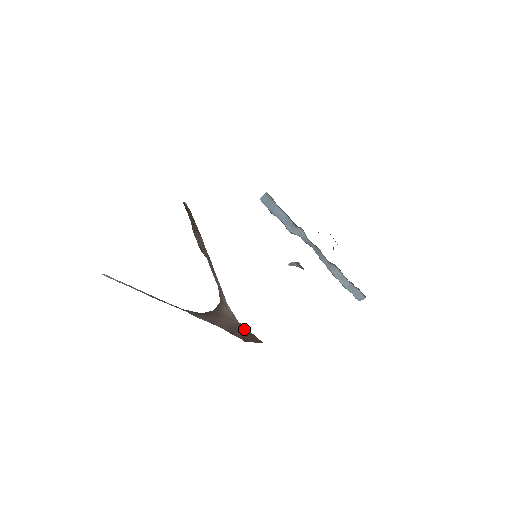
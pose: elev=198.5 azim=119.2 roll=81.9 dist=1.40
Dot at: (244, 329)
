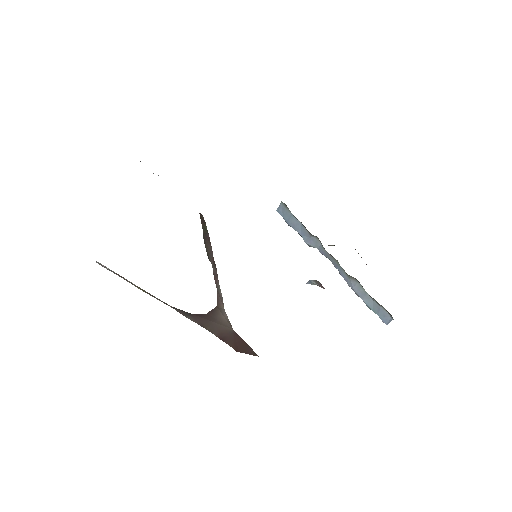
Dot at: (238, 338)
